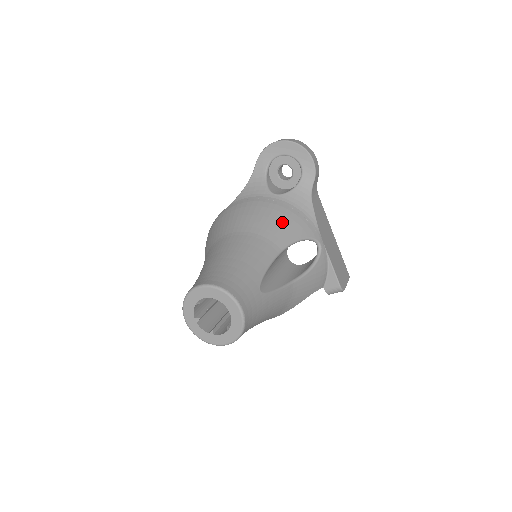
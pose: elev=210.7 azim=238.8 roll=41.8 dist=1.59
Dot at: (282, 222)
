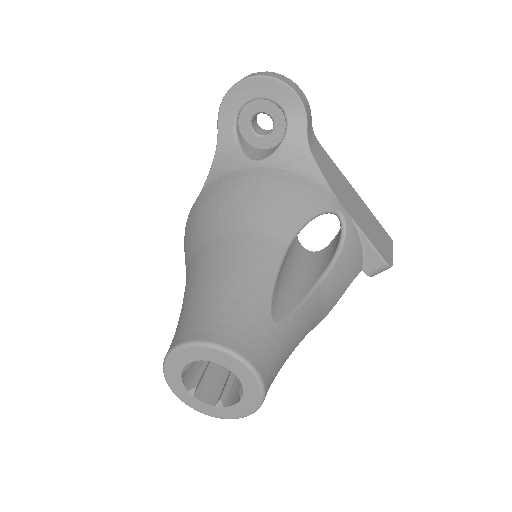
Dot at: (277, 200)
